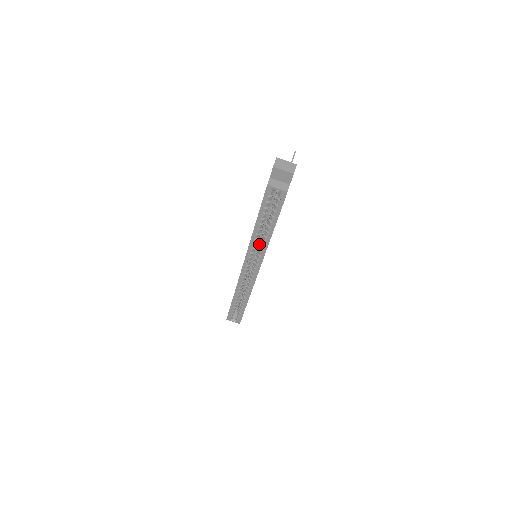
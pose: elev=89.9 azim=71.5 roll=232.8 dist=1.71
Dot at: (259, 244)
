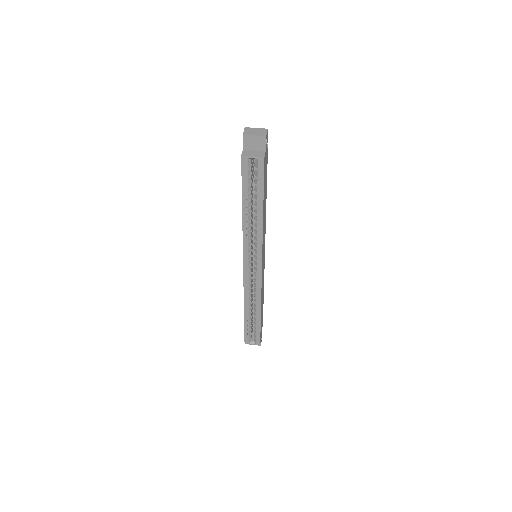
Dot at: (254, 236)
